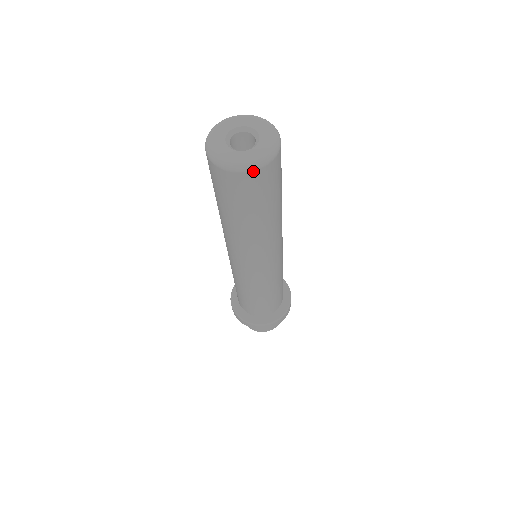
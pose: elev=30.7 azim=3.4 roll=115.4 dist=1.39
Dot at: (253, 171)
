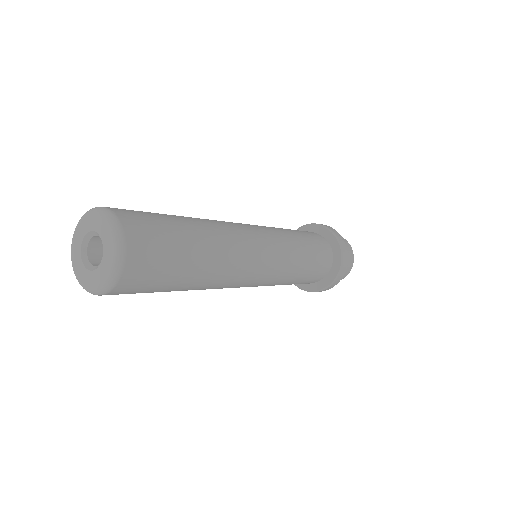
Dot at: (125, 262)
